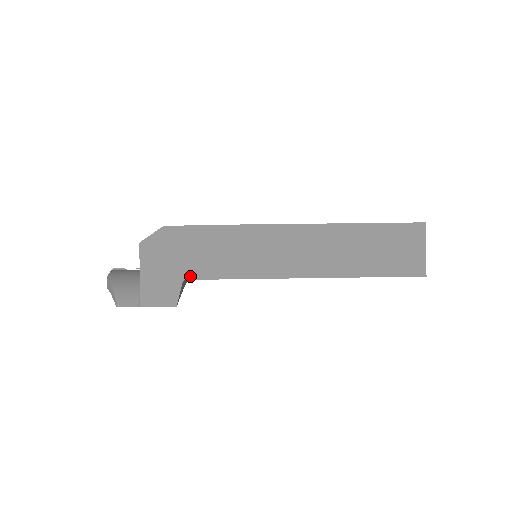
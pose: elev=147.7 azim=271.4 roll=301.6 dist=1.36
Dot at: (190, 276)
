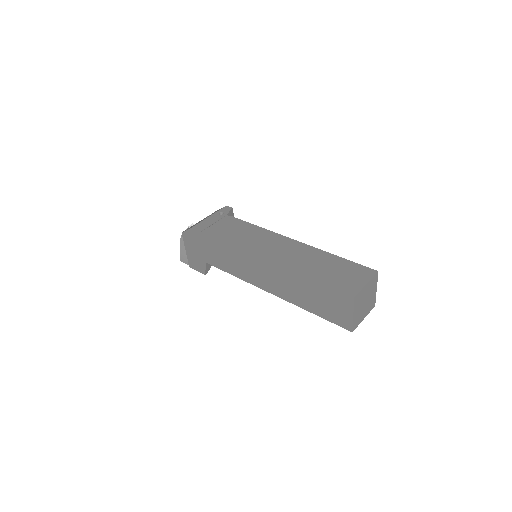
Dot at: (209, 262)
